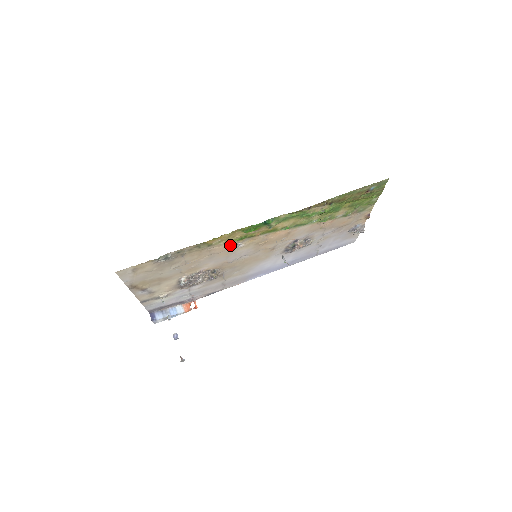
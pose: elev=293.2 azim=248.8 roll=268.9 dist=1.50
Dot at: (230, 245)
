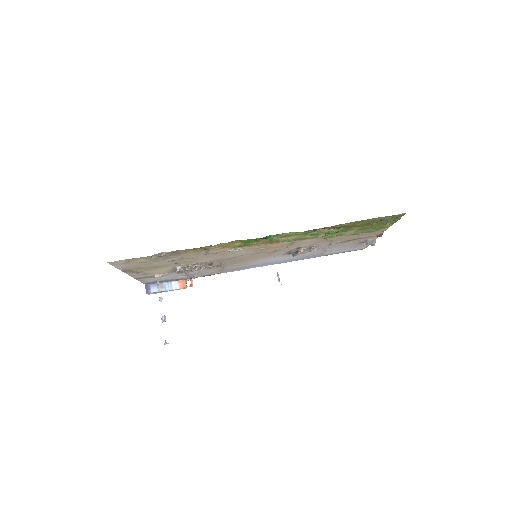
Dot at: (228, 249)
